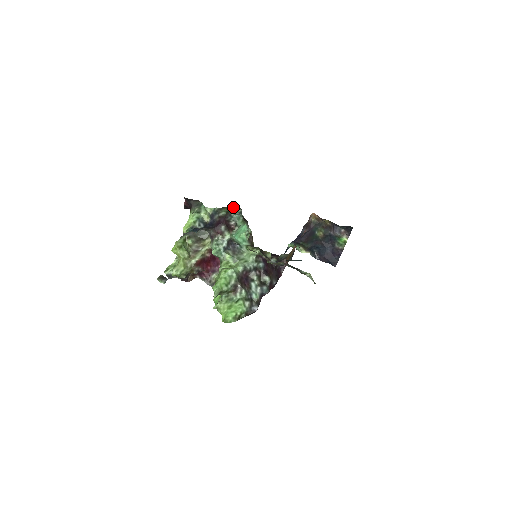
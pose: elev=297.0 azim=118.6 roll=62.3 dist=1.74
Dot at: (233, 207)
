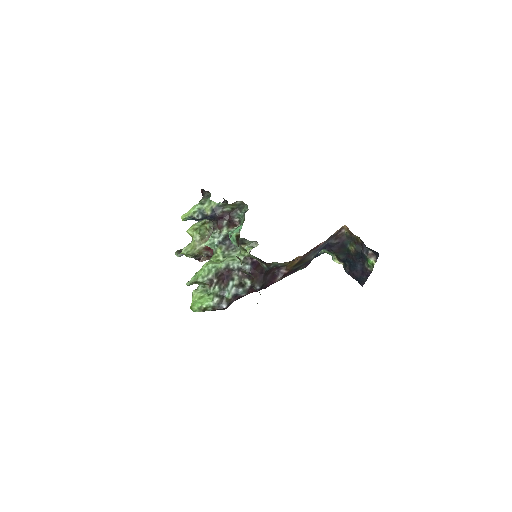
Dot at: (242, 205)
